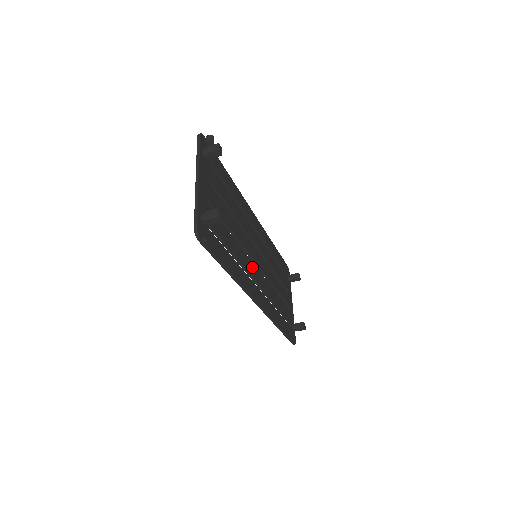
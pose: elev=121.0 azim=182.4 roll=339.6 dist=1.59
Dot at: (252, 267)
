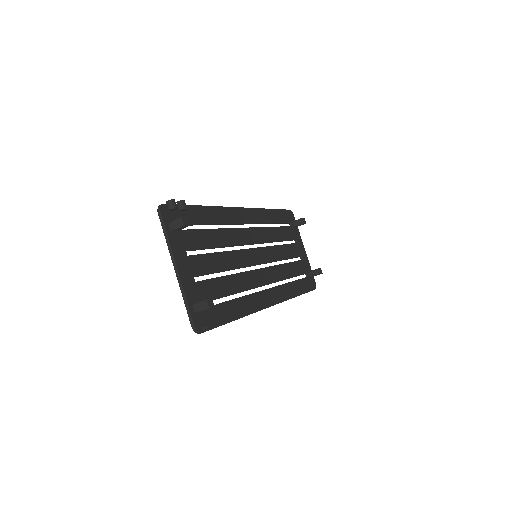
Dot at: (255, 276)
